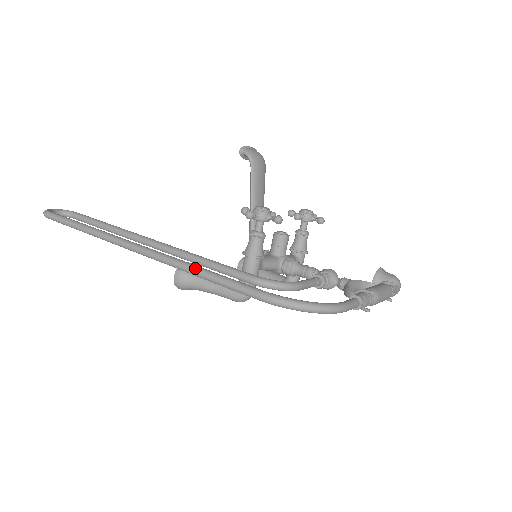
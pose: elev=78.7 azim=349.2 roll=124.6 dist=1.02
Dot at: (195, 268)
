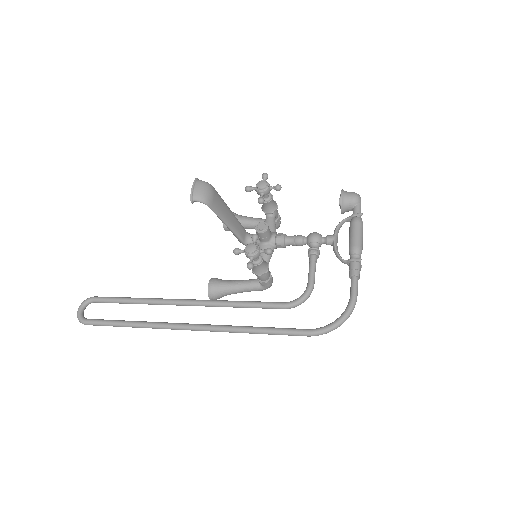
Dot at: (250, 332)
